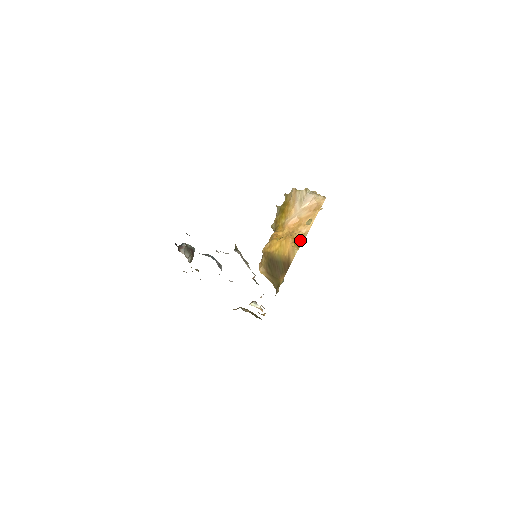
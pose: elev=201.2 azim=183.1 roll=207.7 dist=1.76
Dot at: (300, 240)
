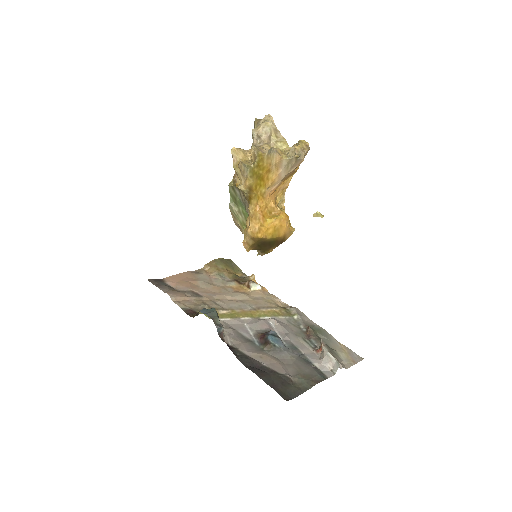
Dot at: (281, 201)
